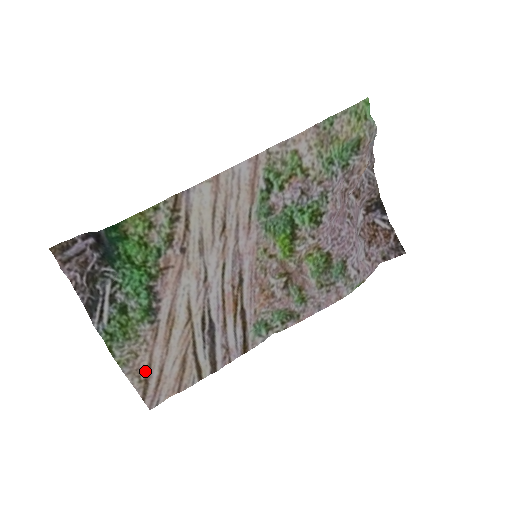
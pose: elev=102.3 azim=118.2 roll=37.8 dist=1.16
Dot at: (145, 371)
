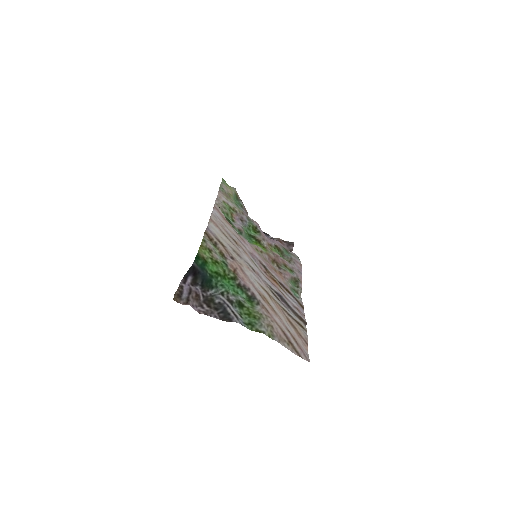
Dot at: (284, 335)
